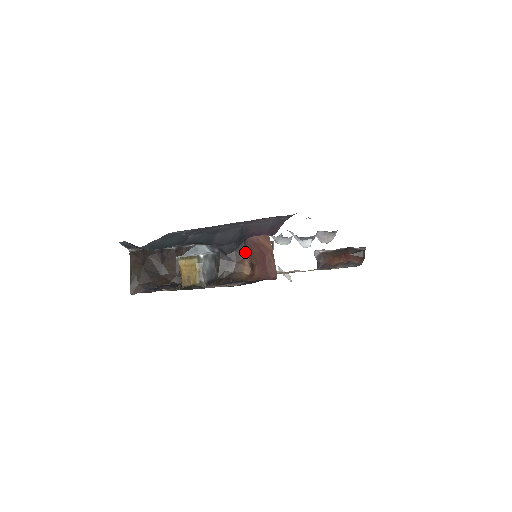
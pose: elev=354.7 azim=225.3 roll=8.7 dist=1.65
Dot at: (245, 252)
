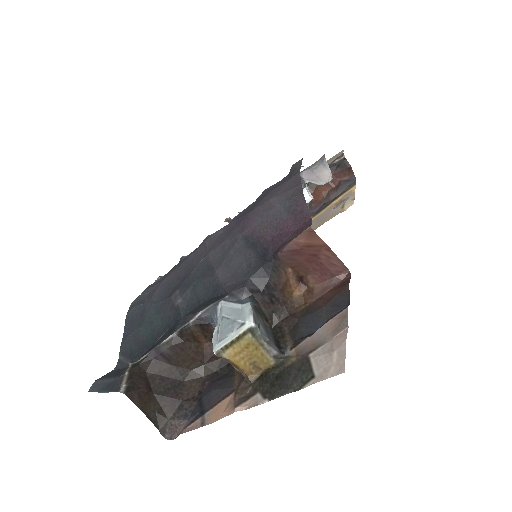
Dot at: (284, 270)
